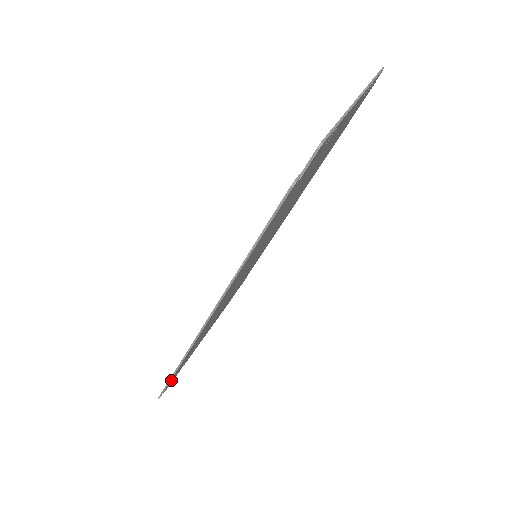
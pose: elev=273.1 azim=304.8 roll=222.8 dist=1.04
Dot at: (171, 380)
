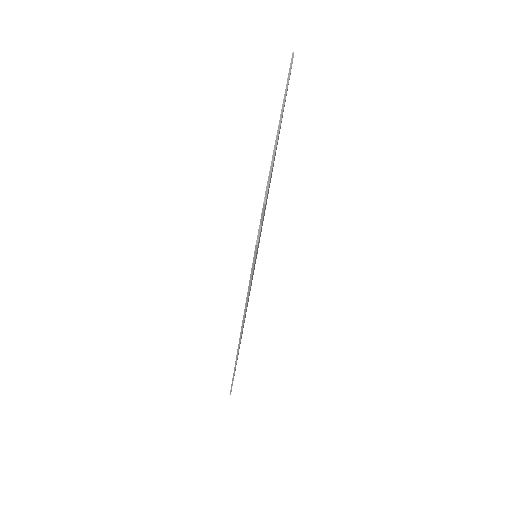
Dot at: occluded
